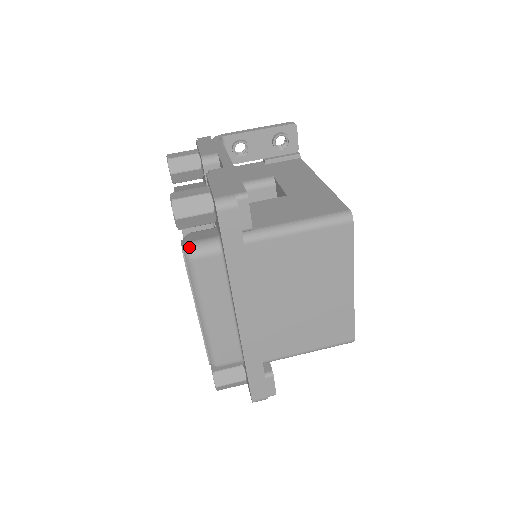
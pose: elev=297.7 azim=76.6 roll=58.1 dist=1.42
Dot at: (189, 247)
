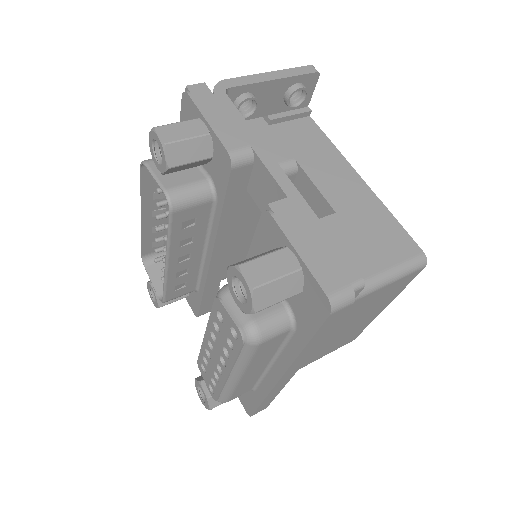
Dot at: (254, 331)
